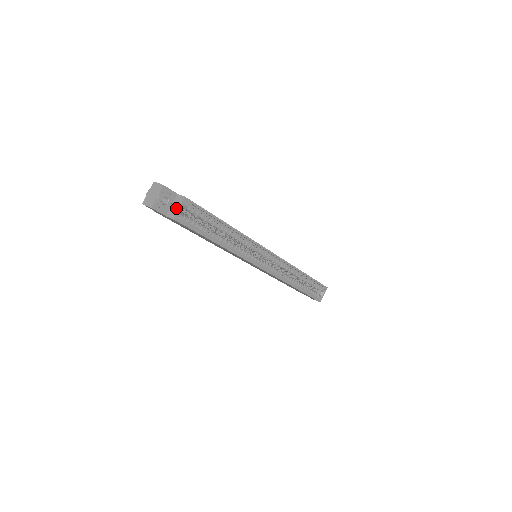
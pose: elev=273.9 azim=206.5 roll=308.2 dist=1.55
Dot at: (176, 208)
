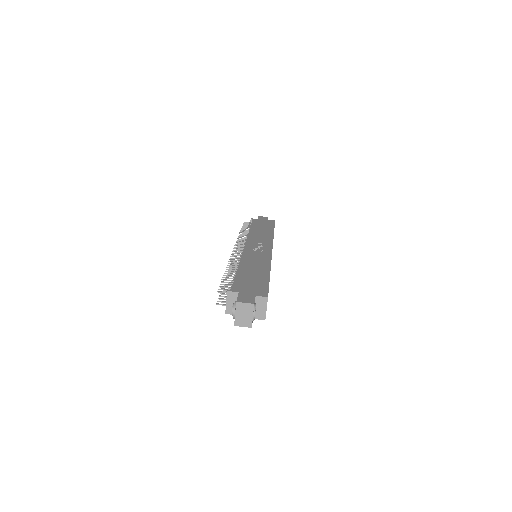
Dot at: (263, 310)
